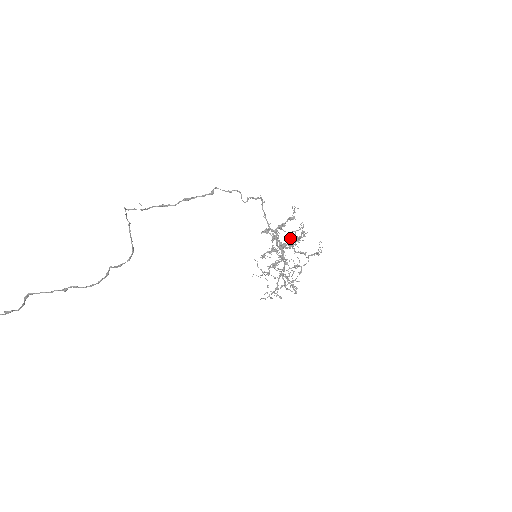
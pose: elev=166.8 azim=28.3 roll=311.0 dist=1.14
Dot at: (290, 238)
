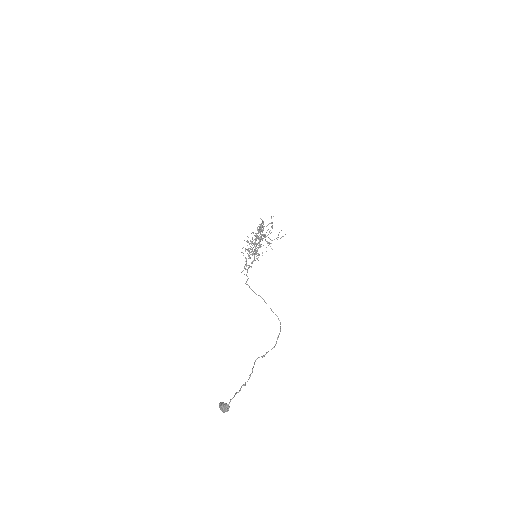
Dot at: occluded
